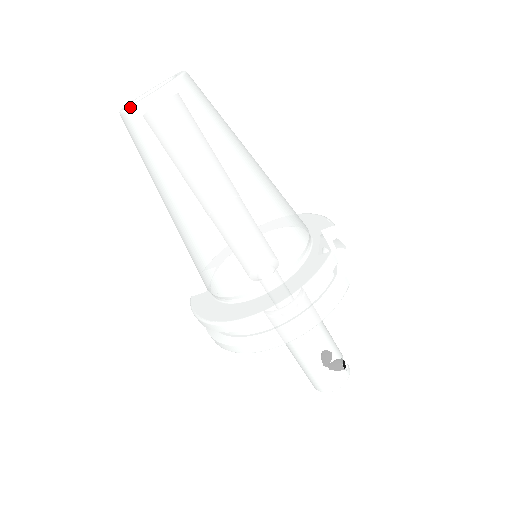
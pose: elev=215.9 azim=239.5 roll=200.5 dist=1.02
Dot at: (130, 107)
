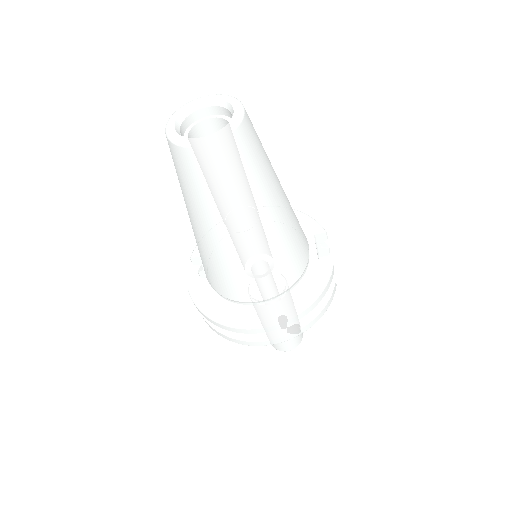
Dot at: (193, 145)
